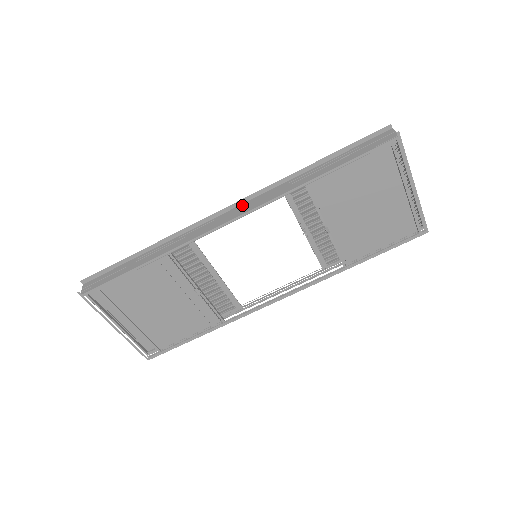
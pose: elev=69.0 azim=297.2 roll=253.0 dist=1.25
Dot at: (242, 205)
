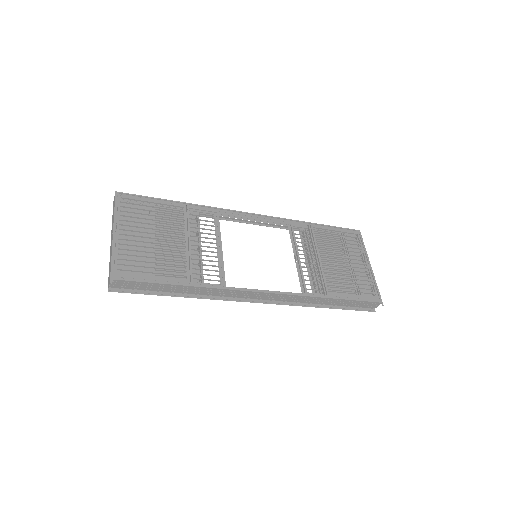
Dot at: (275, 295)
